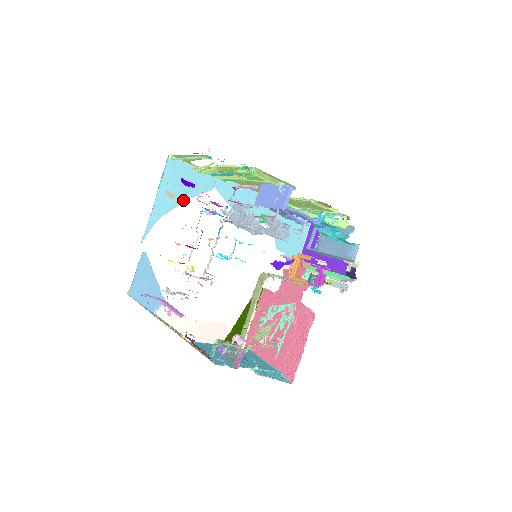
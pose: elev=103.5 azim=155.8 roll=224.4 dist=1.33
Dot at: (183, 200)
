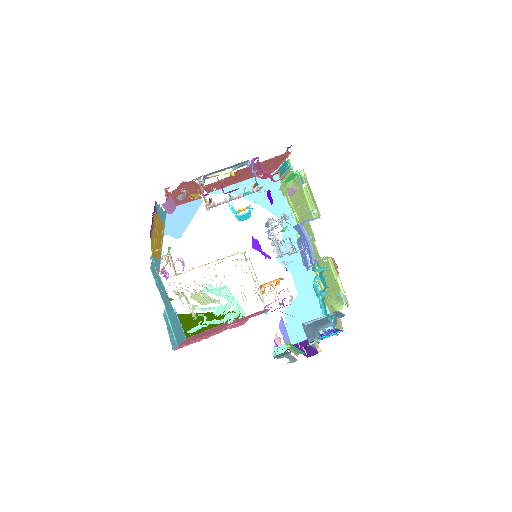
Dot at: (257, 202)
